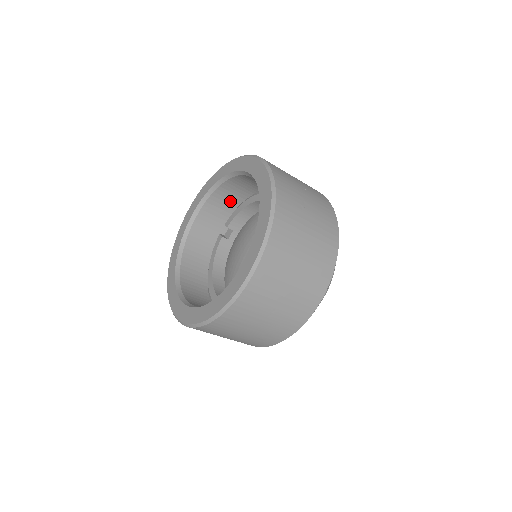
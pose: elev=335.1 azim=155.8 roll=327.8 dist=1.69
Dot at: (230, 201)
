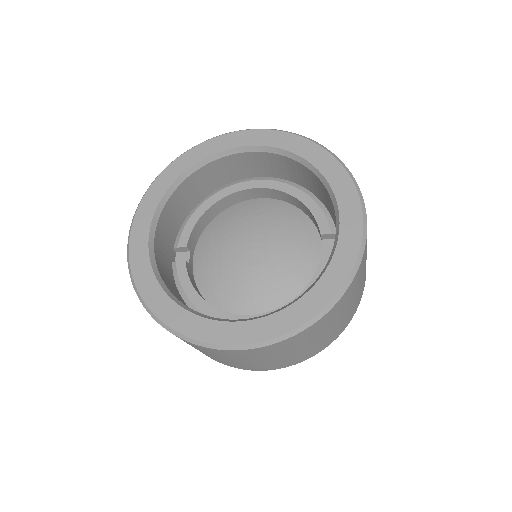
Dot at: (179, 212)
